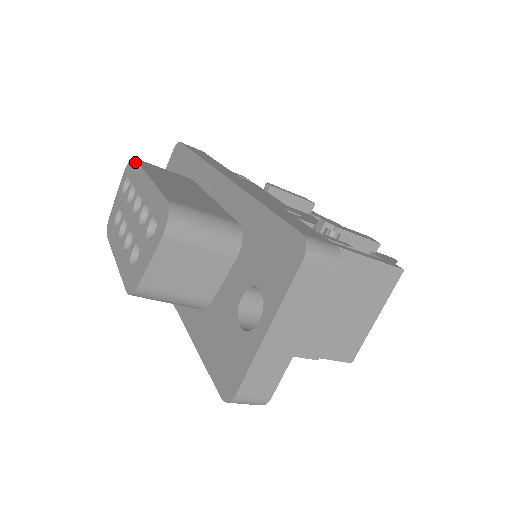
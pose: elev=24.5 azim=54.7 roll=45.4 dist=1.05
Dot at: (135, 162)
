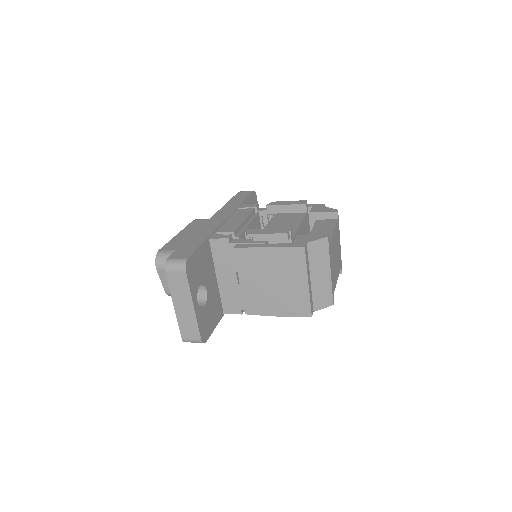
Dot at: occluded
